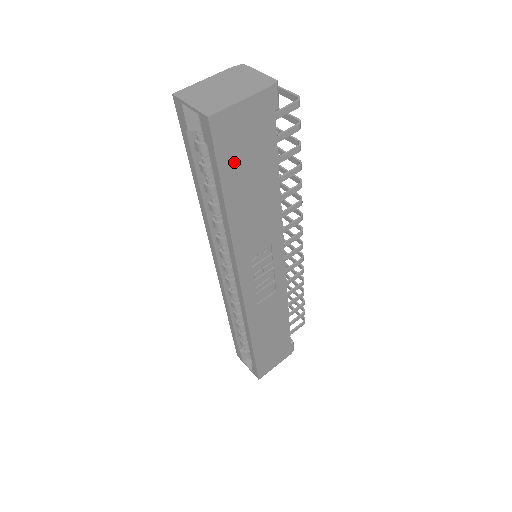
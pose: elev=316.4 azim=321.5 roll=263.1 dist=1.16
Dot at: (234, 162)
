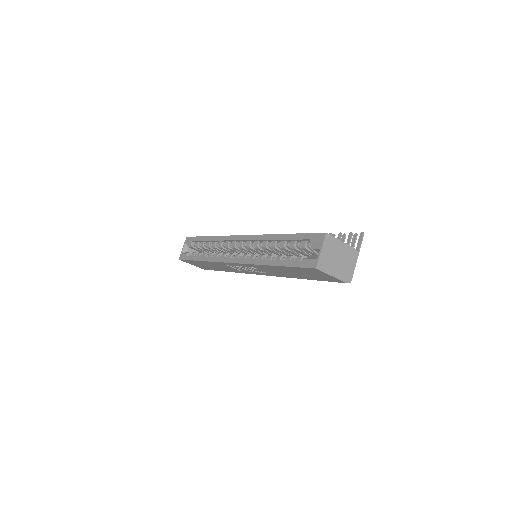
Dot at: (300, 270)
